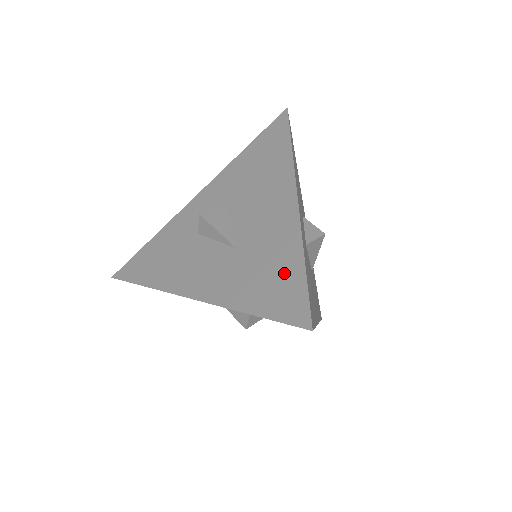
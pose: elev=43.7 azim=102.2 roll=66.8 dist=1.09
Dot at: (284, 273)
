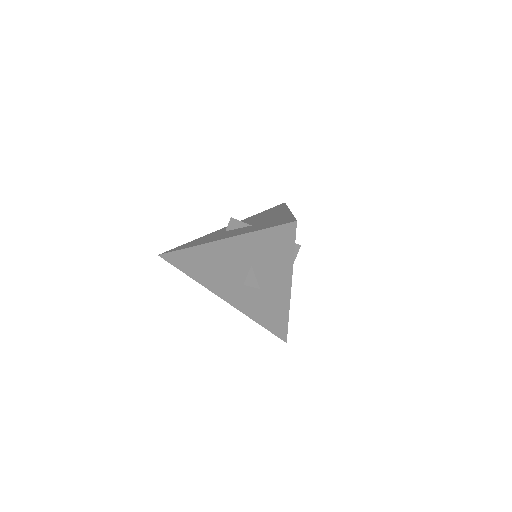
Dot at: (281, 219)
